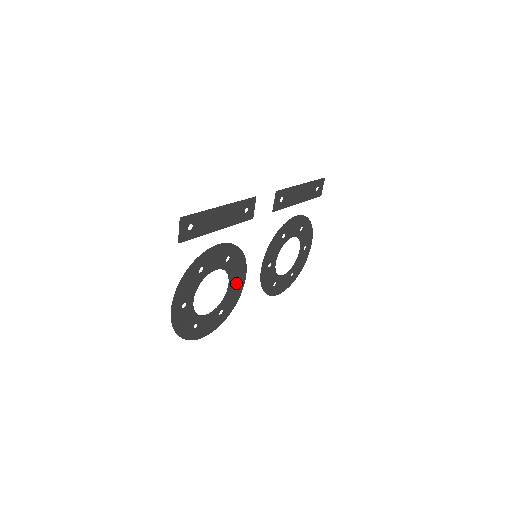
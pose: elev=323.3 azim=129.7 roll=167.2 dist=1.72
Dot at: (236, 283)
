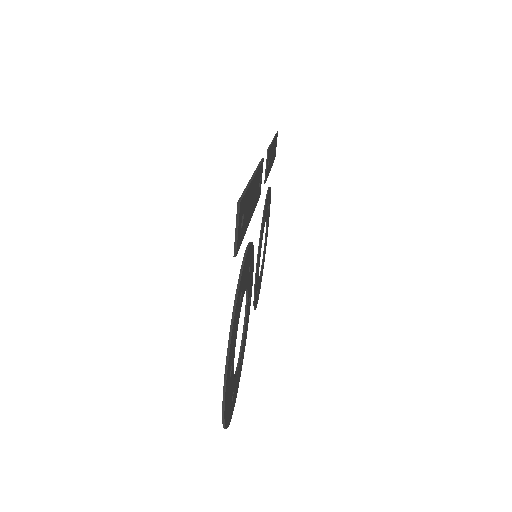
Dot at: (248, 305)
